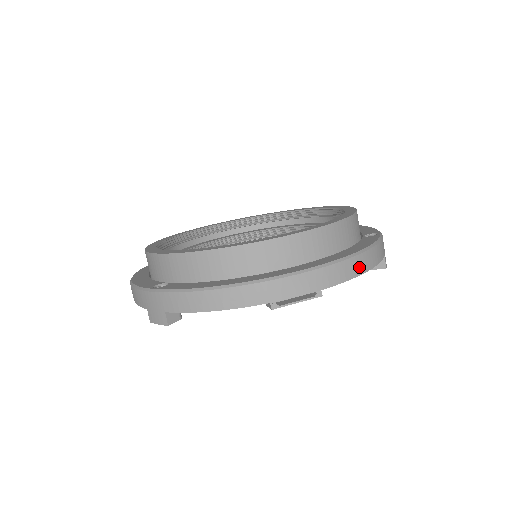
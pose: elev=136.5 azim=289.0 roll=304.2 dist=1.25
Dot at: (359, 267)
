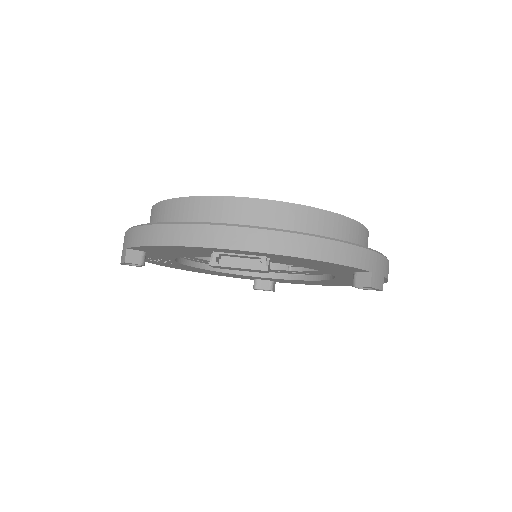
Dot at: (315, 251)
